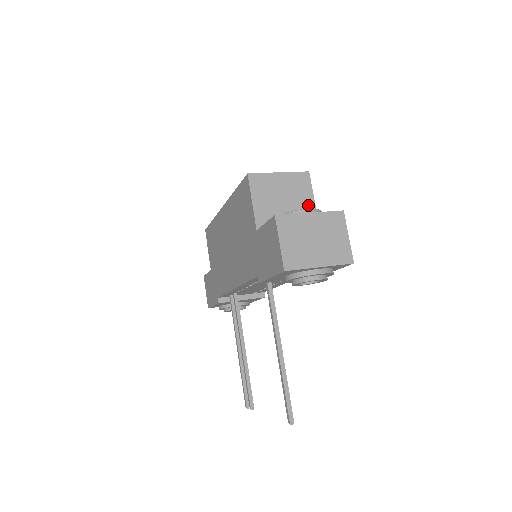
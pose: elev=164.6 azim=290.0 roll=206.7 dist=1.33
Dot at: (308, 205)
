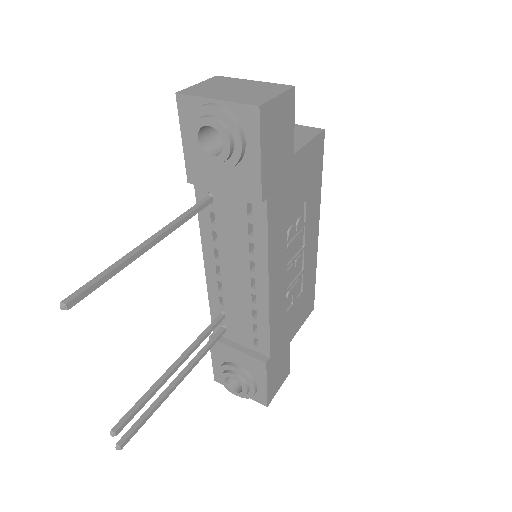
Dot at: (297, 142)
